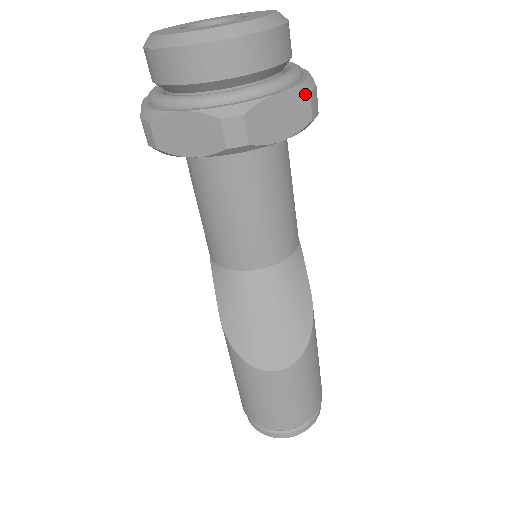
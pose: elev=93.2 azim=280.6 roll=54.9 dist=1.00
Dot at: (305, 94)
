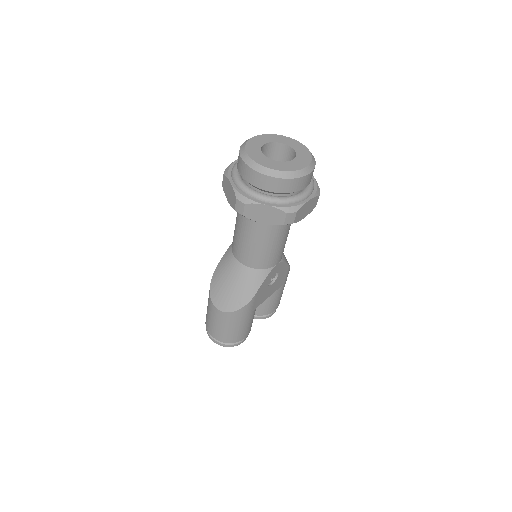
Dot at: (283, 213)
